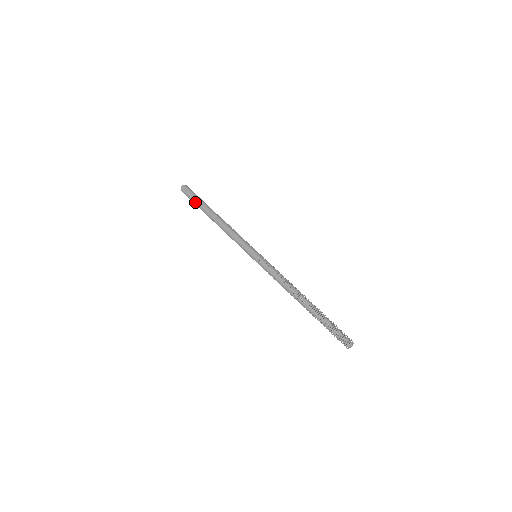
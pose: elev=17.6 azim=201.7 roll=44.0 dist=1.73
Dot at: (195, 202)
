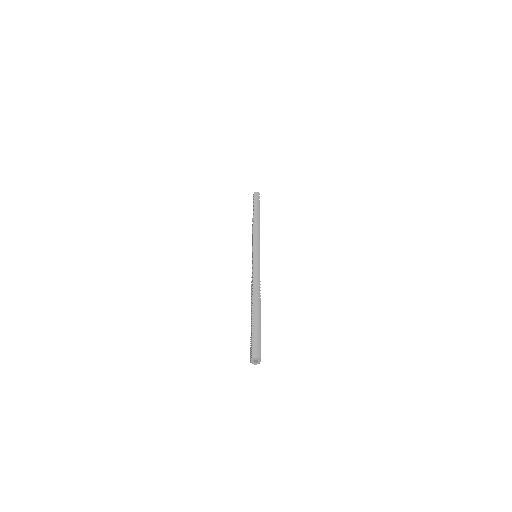
Dot at: occluded
